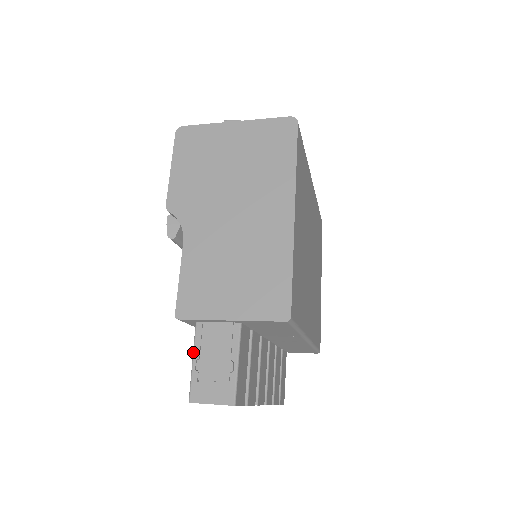
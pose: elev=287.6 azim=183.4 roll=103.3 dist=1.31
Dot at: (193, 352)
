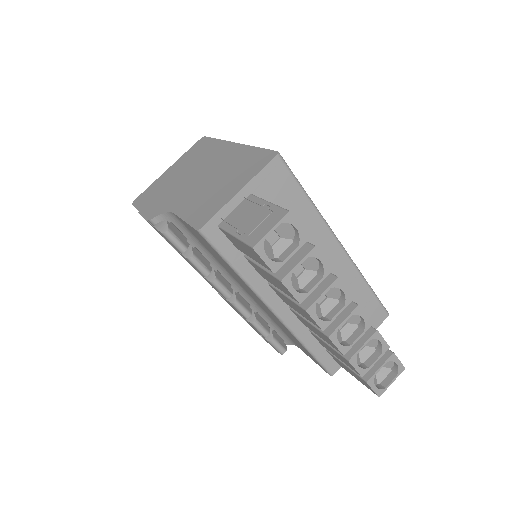
Dot at: (230, 233)
